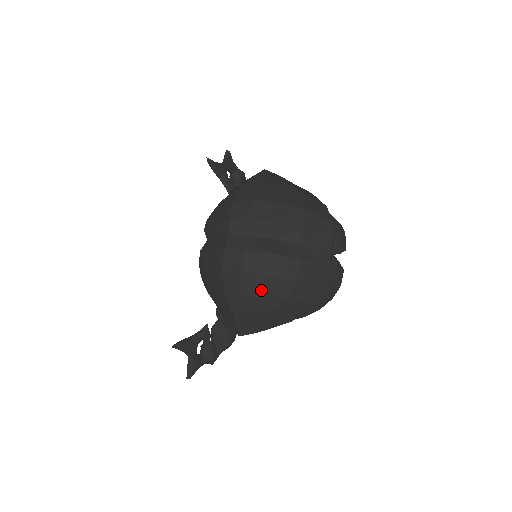
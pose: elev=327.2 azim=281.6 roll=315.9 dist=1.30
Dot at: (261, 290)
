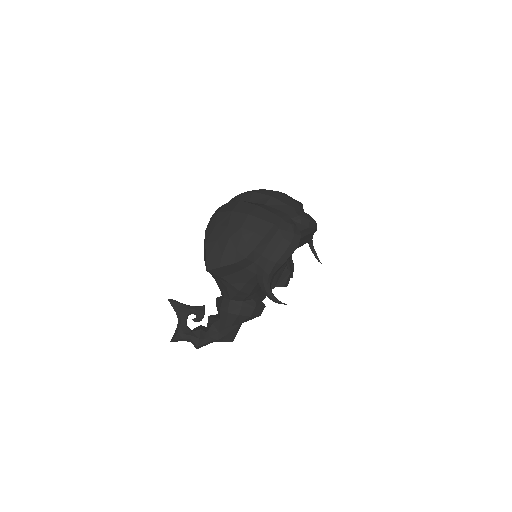
Dot at: (225, 222)
